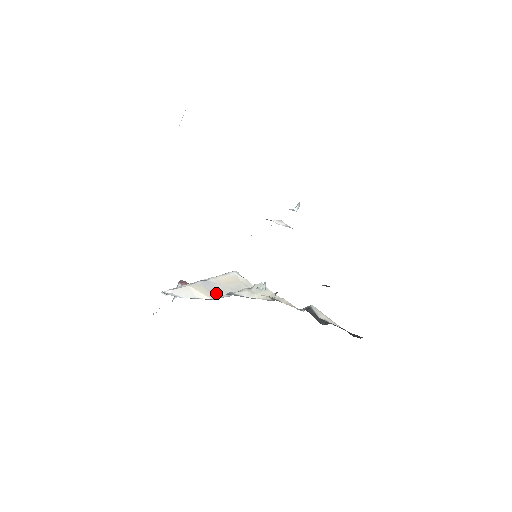
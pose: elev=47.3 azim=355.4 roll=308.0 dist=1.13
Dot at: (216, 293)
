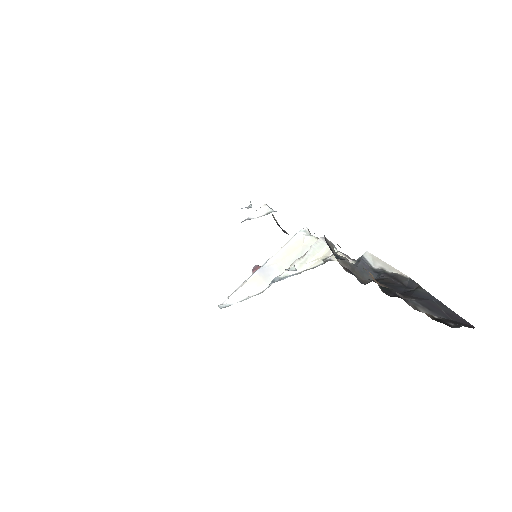
Dot at: (270, 279)
